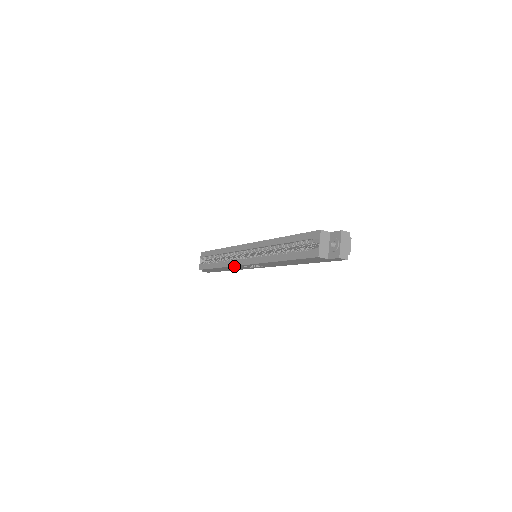
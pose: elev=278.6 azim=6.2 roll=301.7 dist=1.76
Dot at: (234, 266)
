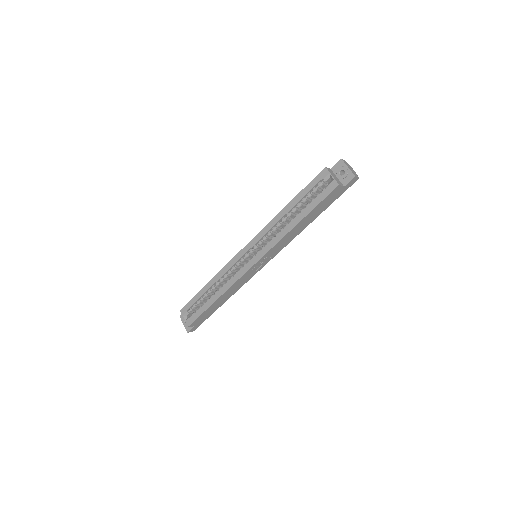
Dot at: (238, 280)
